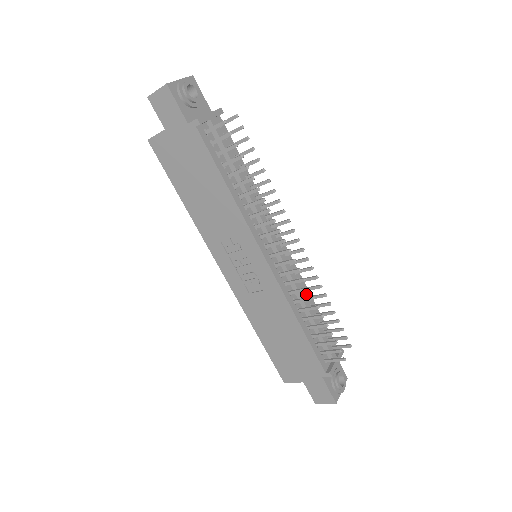
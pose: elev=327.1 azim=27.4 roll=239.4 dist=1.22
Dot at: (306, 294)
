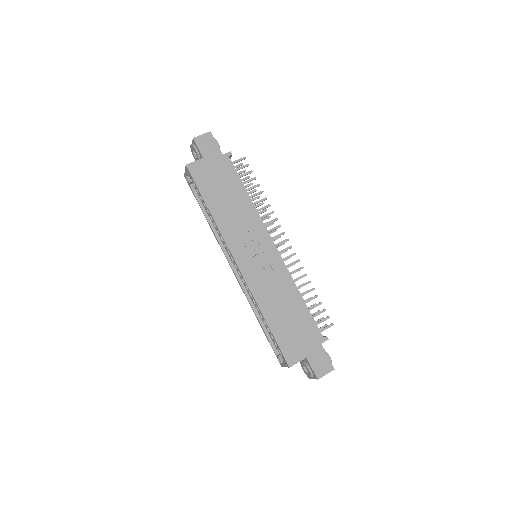
Dot at: occluded
